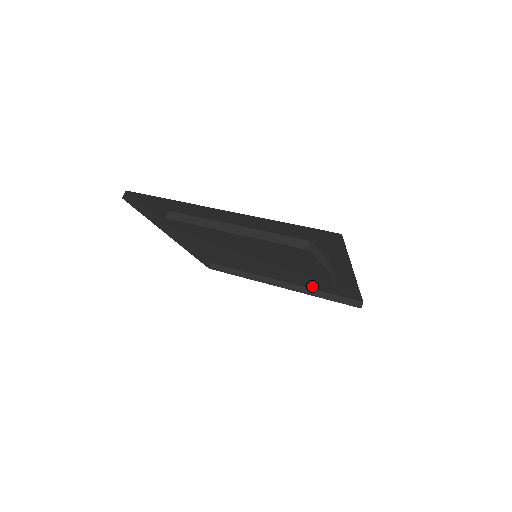
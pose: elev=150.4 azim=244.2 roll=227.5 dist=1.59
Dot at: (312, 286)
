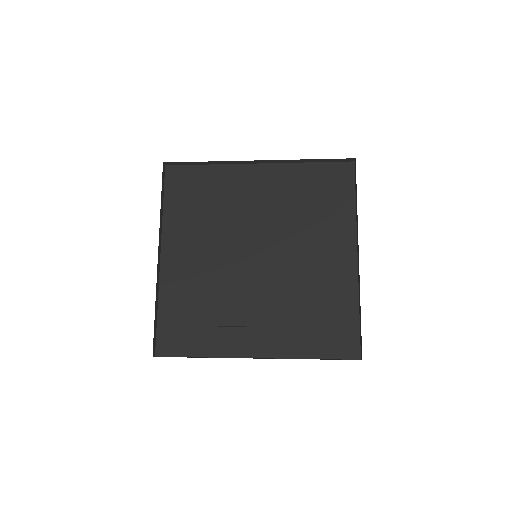
Dot at: (299, 345)
